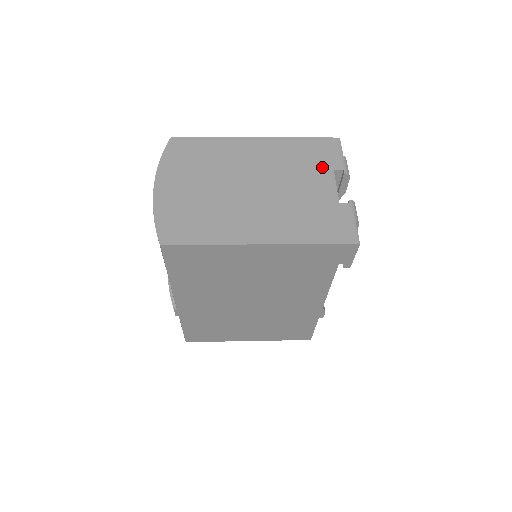
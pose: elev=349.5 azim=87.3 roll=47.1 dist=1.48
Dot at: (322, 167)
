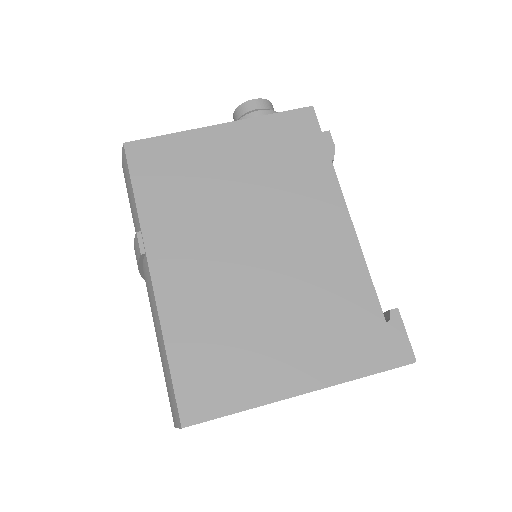
Dot at: occluded
